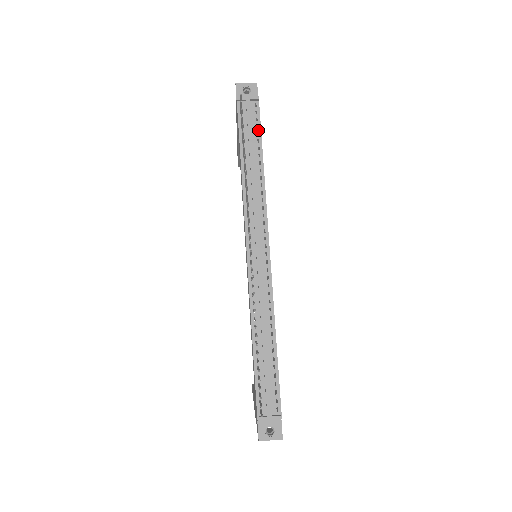
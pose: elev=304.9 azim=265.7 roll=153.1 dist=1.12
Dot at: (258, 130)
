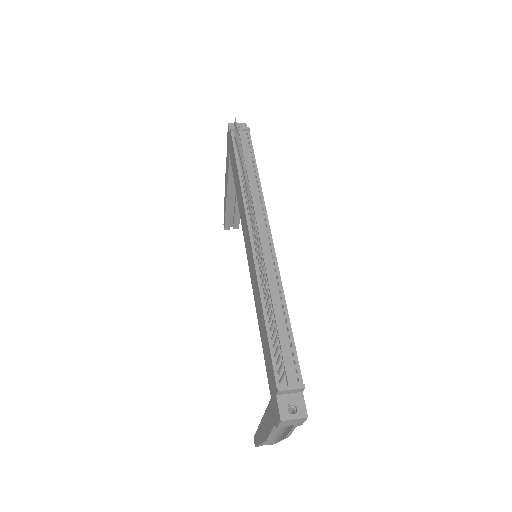
Dot at: (251, 150)
